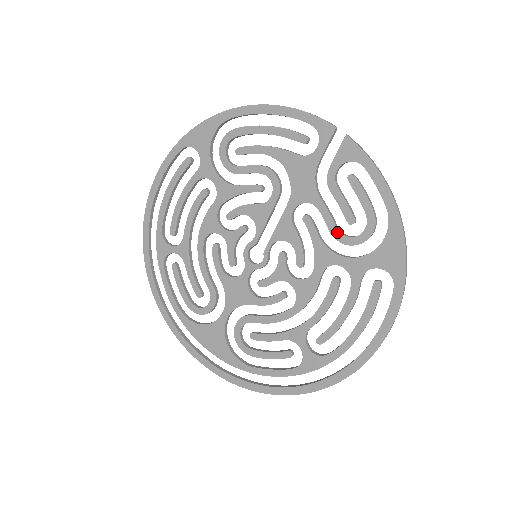
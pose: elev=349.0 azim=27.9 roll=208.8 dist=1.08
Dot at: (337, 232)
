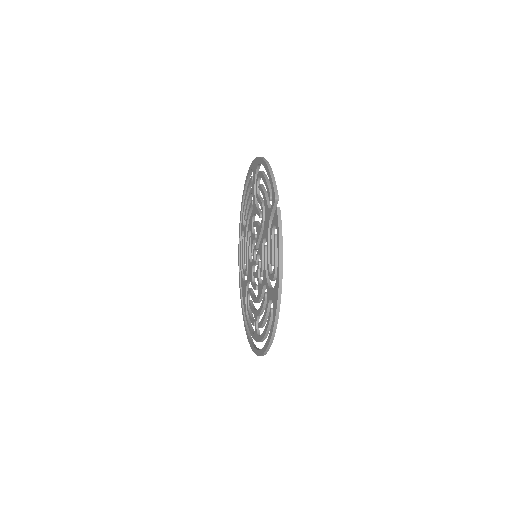
Dot at: (268, 266)
